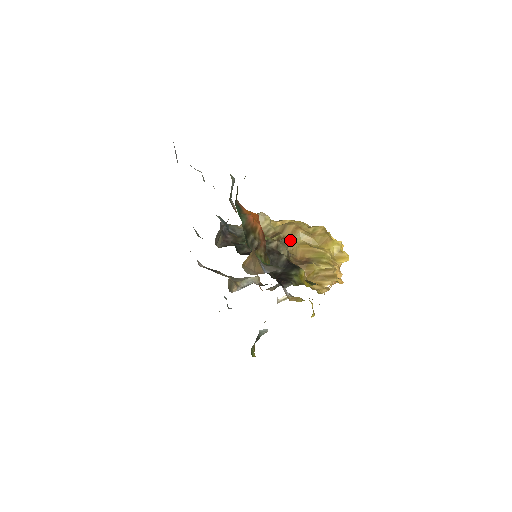
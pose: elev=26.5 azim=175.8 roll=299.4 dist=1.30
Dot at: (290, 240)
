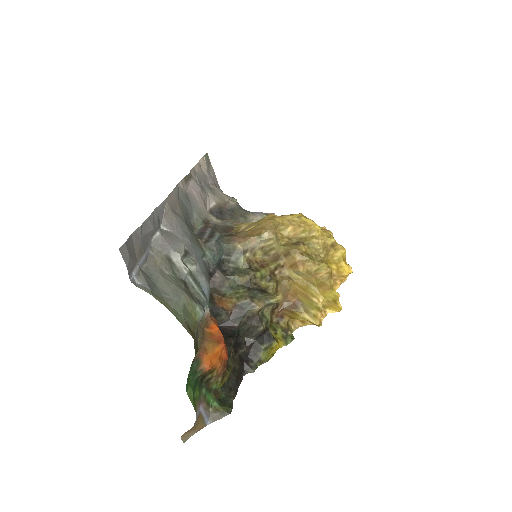
Dot at: (289, 271)
